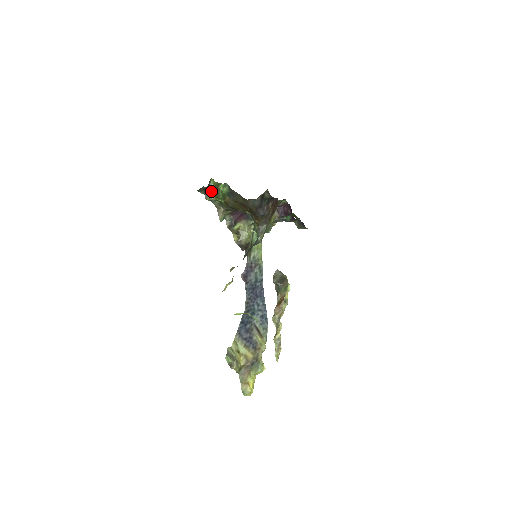
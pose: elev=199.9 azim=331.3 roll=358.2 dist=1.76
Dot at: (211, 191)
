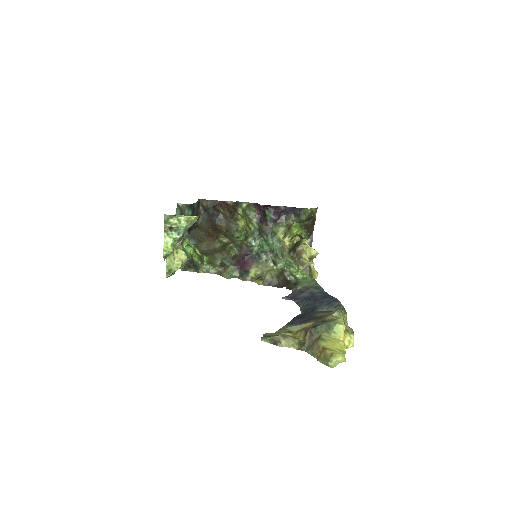
Dot at: (200, 266)
